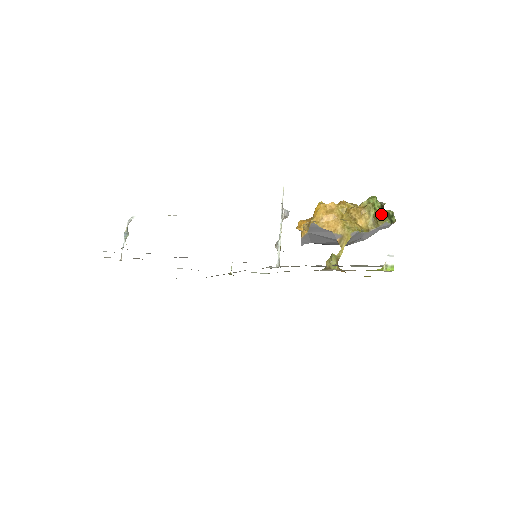
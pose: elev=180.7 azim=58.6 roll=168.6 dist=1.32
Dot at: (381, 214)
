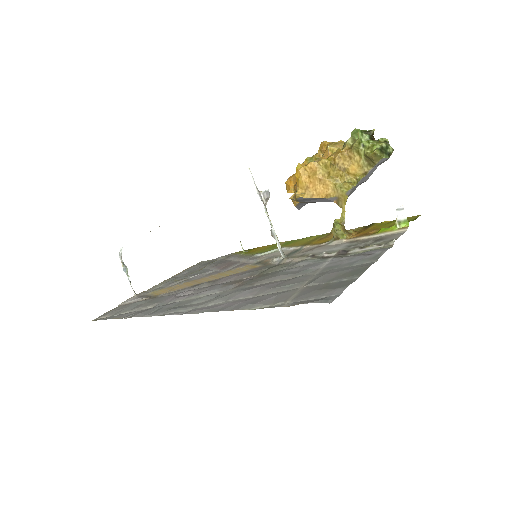
Dot at: (372, 154)
